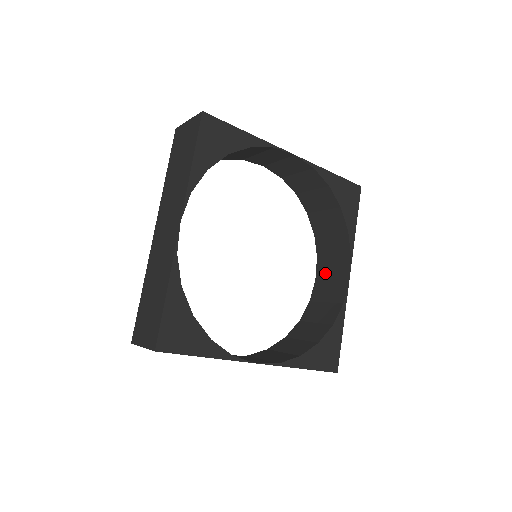
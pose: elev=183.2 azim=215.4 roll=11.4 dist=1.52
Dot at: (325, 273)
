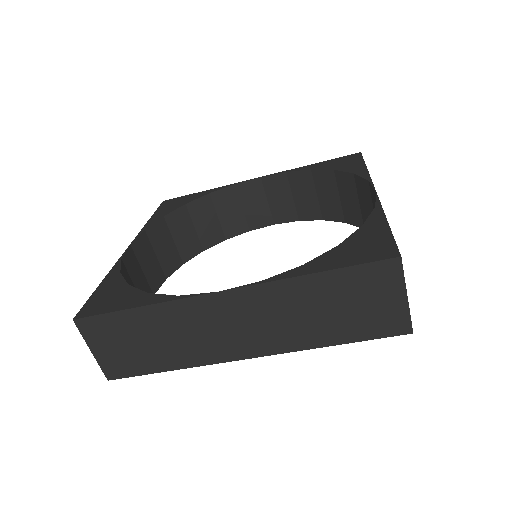
Dot at: occluded
